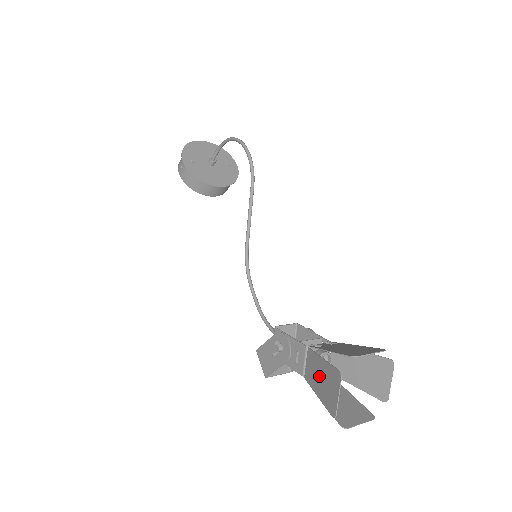
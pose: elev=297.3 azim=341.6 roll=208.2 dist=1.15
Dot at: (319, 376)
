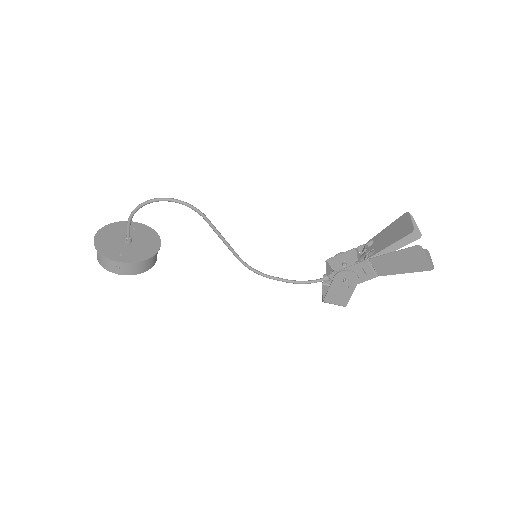
Dot at: (397, 263)
